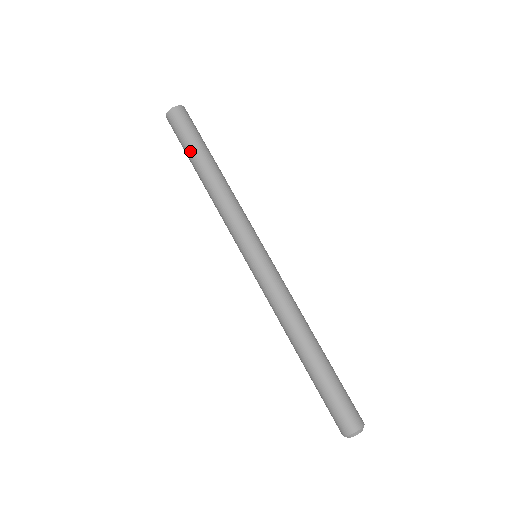
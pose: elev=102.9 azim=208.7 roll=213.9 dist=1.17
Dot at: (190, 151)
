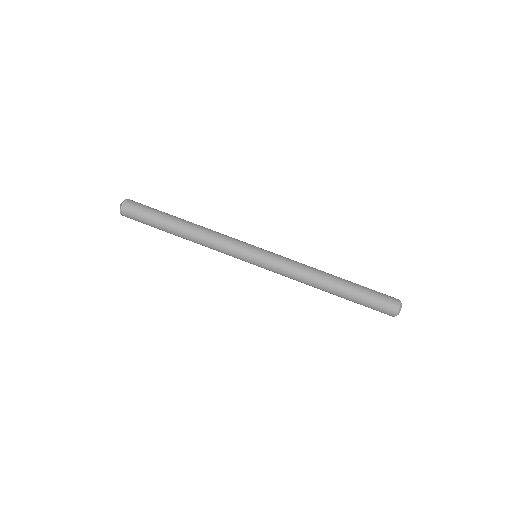
Dot at: occluded
